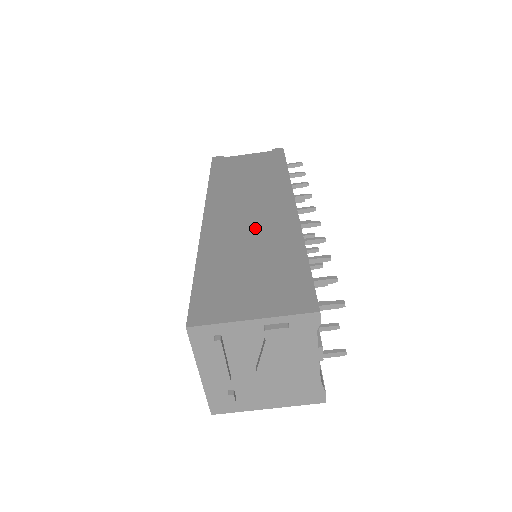
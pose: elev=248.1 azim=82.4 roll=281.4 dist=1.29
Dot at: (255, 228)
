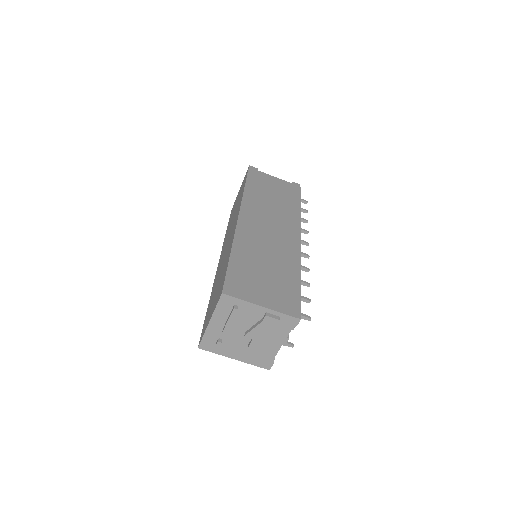
Dot at: (272, 243)
